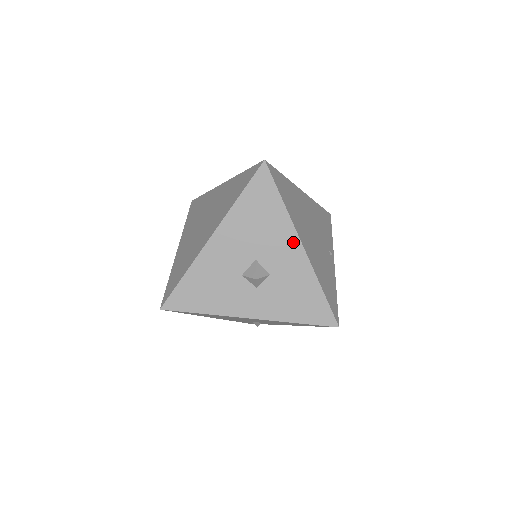
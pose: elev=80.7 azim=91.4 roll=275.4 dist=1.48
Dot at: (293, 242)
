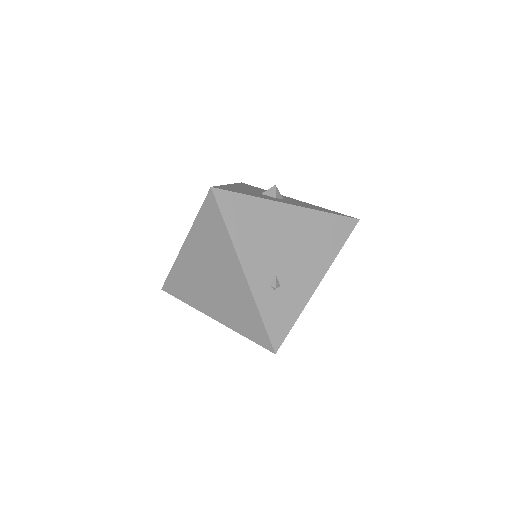
Dot at: occluded
